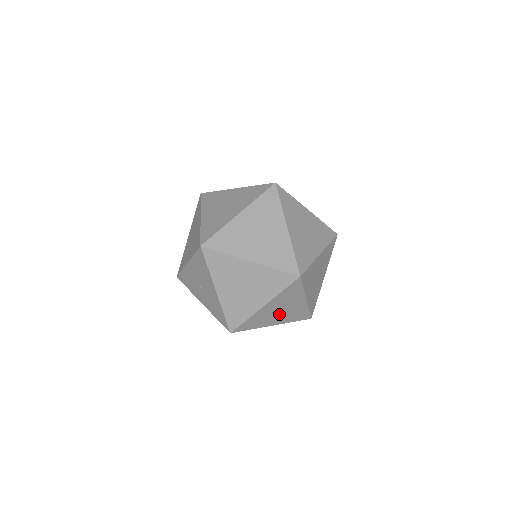
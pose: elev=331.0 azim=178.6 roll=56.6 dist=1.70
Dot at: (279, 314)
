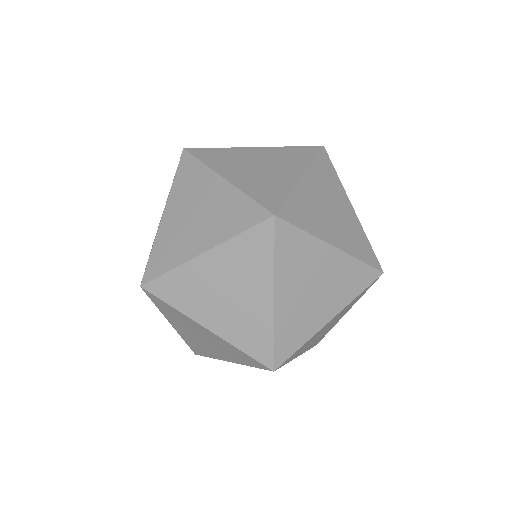
Dot at: (304, 291)
